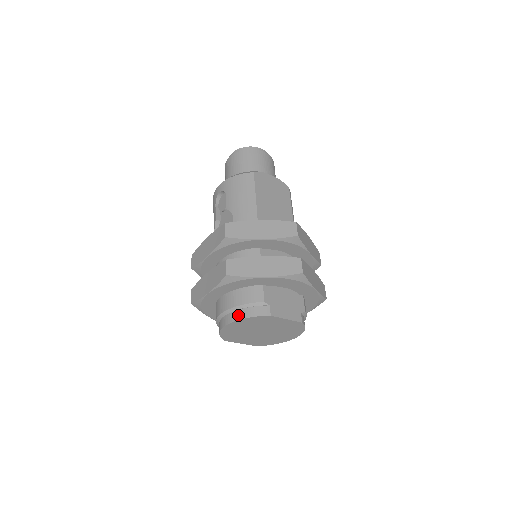
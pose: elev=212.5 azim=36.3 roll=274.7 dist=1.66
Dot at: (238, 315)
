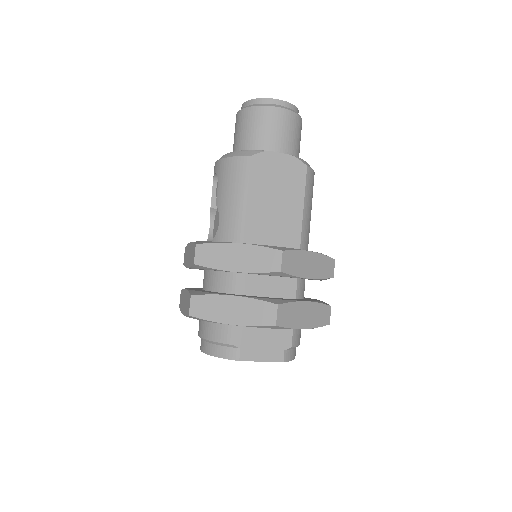
Dot at: (209, 349)
